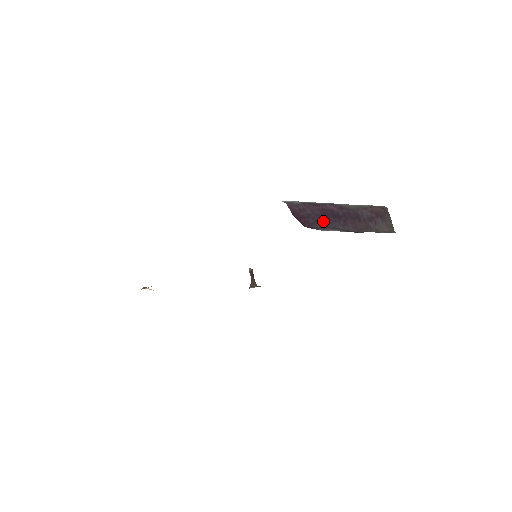
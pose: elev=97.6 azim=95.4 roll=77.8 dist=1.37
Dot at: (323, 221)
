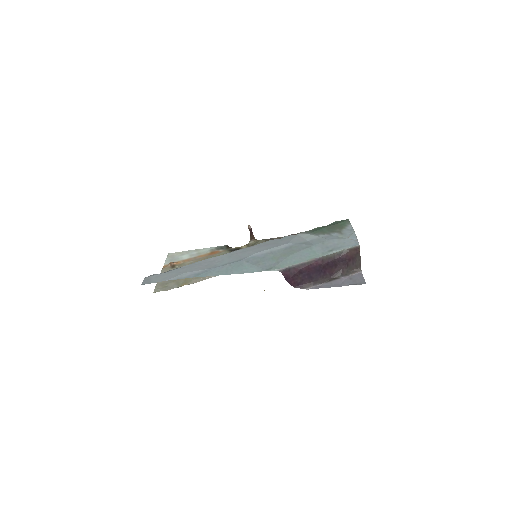
Dot at: (308, 279)
